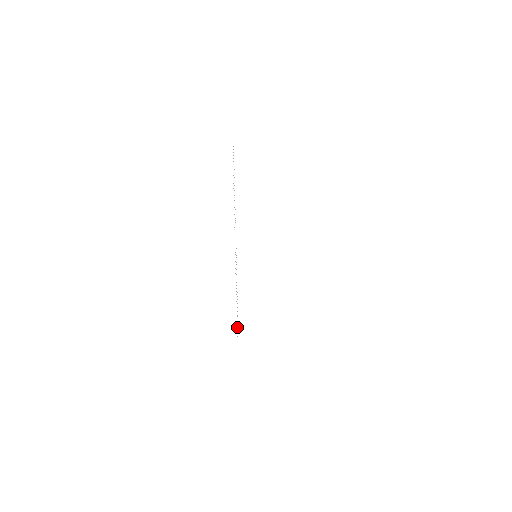
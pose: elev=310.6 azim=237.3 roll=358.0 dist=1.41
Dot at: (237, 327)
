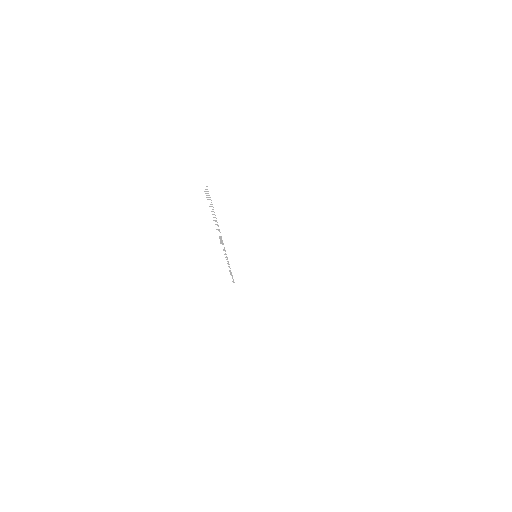
Dot at: occluded
